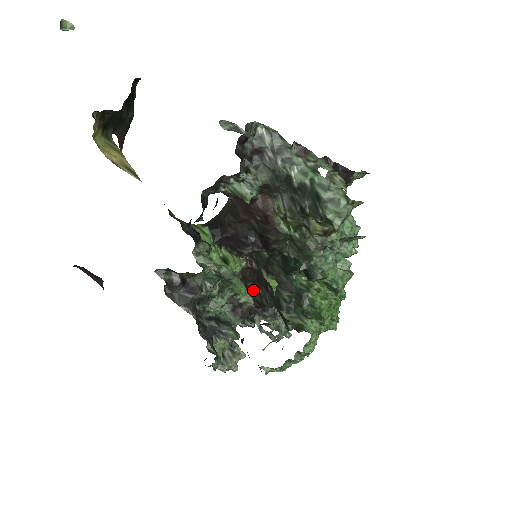
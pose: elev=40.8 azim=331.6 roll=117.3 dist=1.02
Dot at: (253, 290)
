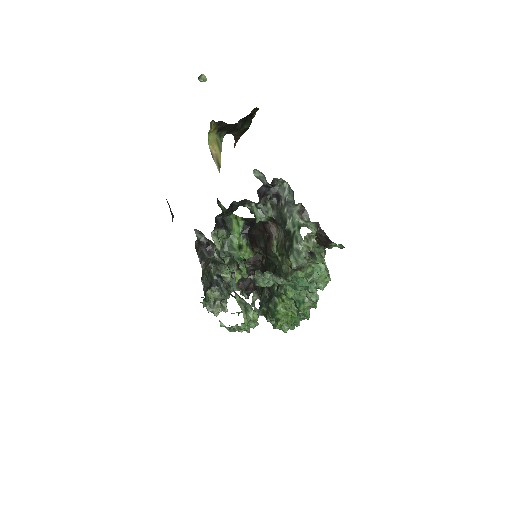
Dot at: occluded
